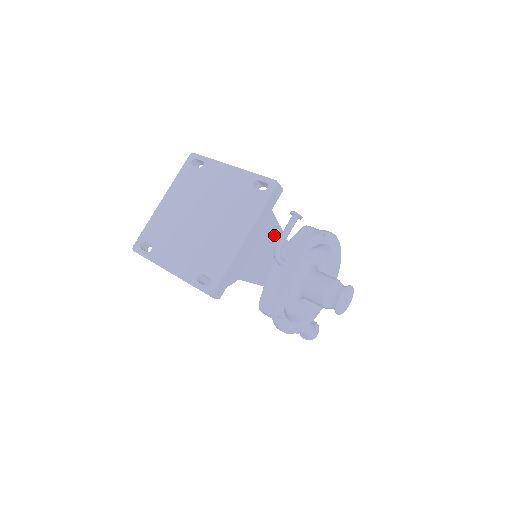
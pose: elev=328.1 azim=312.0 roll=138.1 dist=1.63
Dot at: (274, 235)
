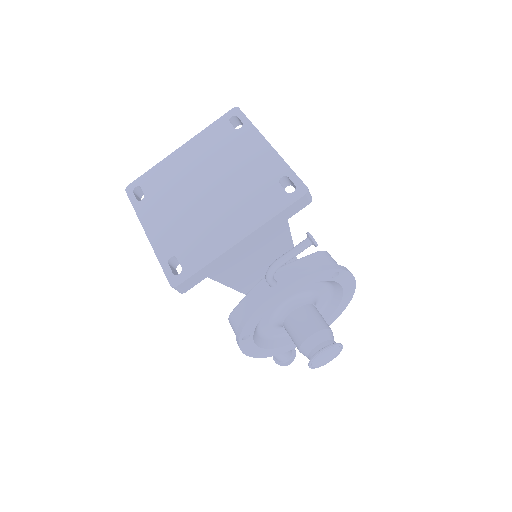
Dot at: (280, 247)
